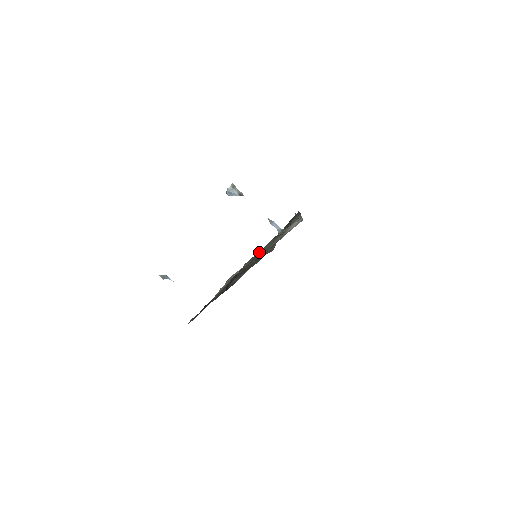
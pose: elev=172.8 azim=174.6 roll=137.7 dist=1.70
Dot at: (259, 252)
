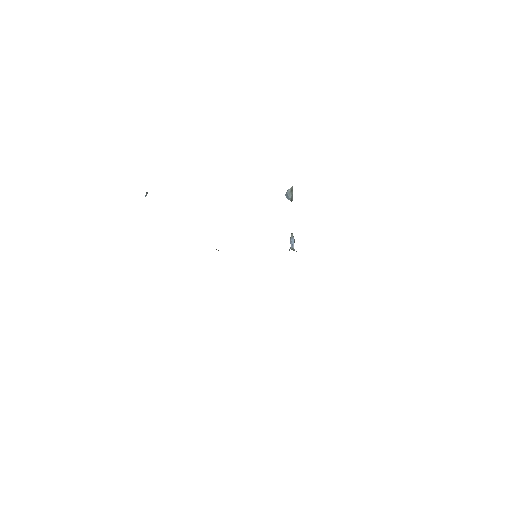
Dot at: occluded
